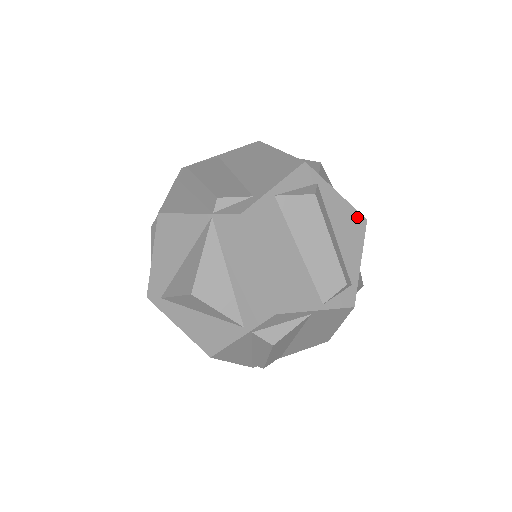
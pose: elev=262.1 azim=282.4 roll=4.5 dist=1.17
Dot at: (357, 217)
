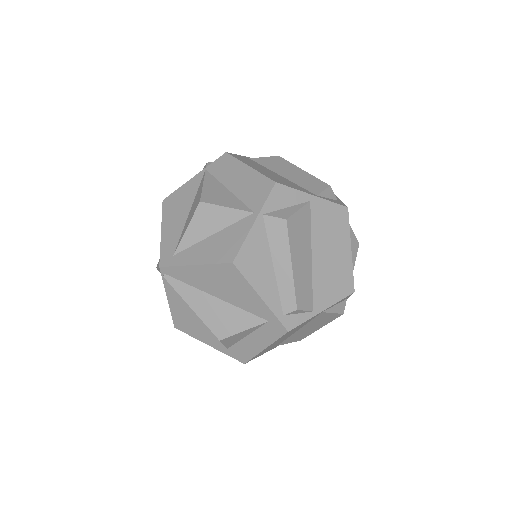
Dot at: occluded
